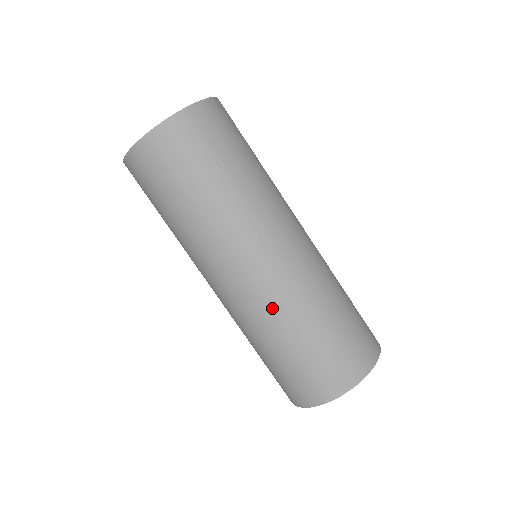
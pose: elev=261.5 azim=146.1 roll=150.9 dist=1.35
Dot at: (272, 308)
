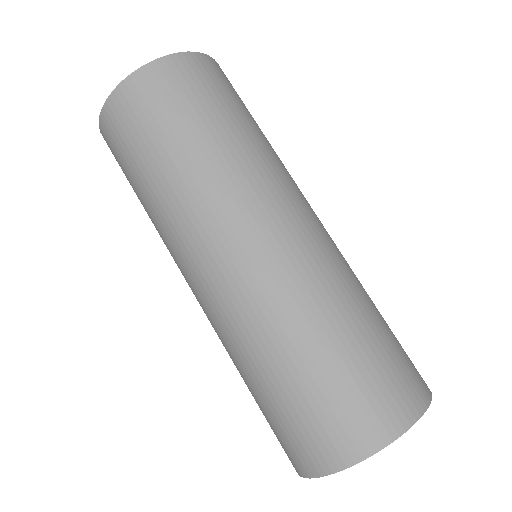
Dot at: (324, 274)
